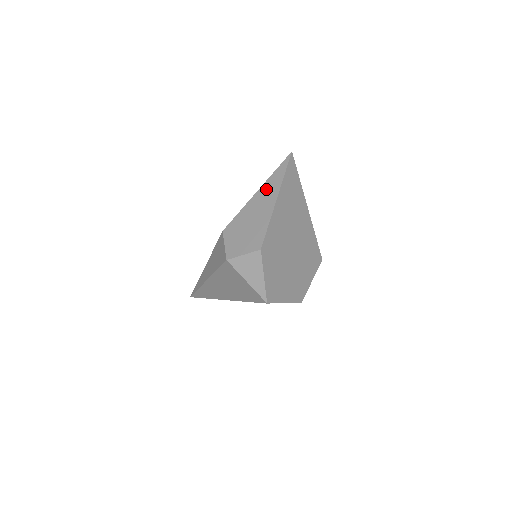
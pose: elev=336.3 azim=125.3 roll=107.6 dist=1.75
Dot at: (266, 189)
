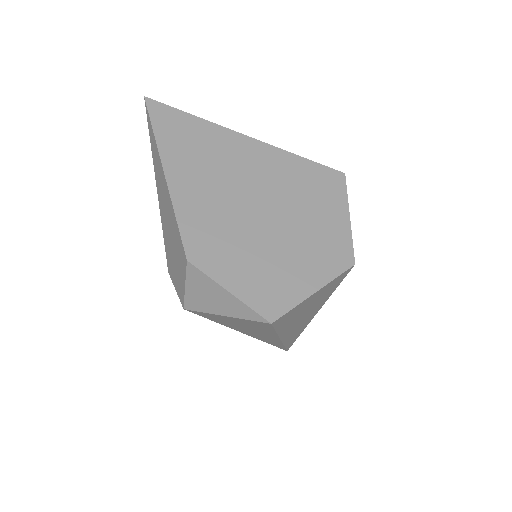
Dot at: (156, 173)
